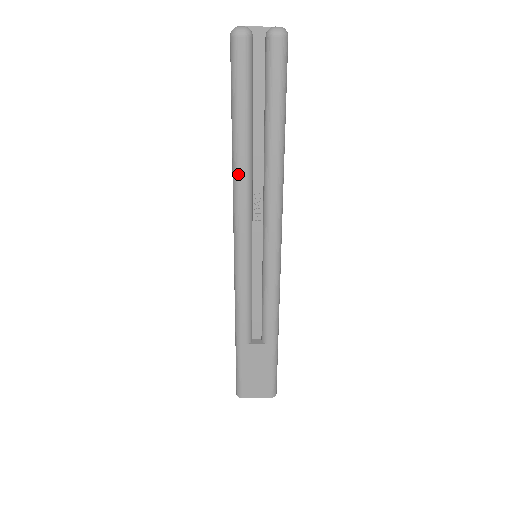
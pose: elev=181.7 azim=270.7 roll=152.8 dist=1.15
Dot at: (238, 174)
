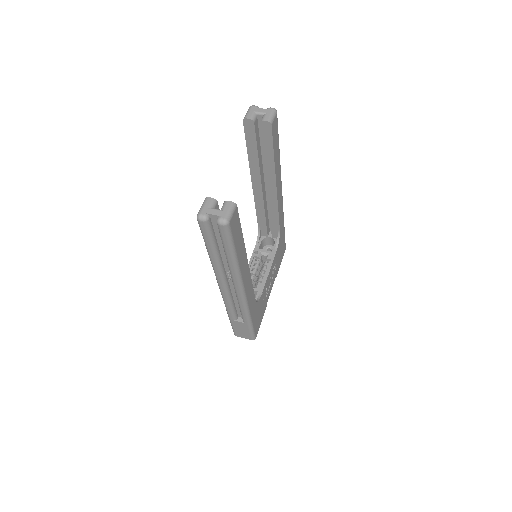
Dot at: (213, 266)
